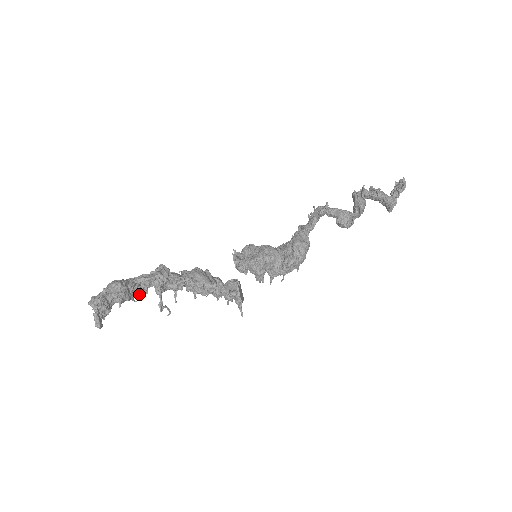
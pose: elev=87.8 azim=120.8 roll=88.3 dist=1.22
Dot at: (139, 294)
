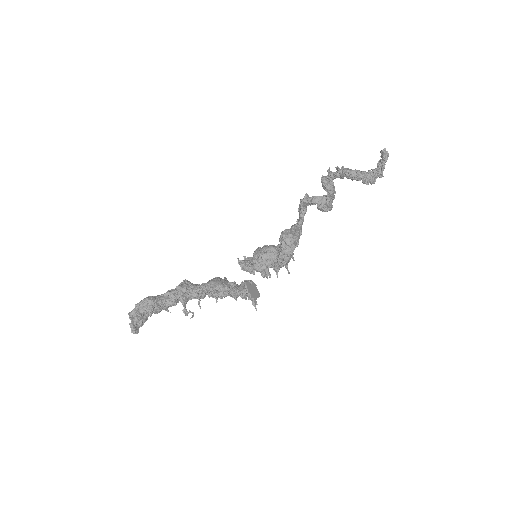
Dot at: (169, 305)
